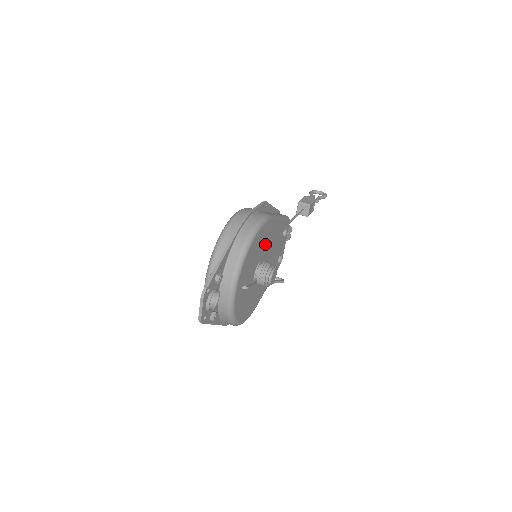
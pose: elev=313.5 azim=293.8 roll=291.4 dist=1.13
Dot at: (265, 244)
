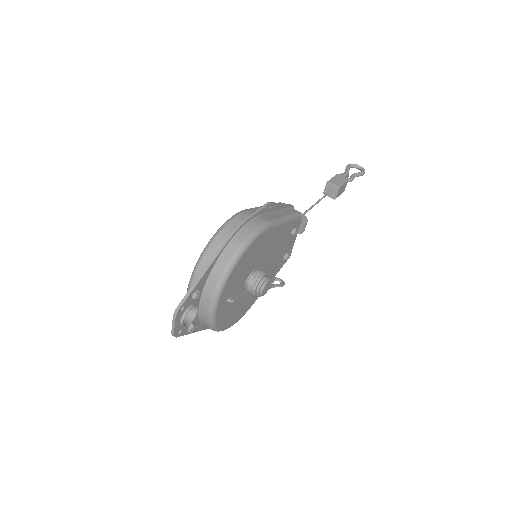
Dot at: (262, 252)
